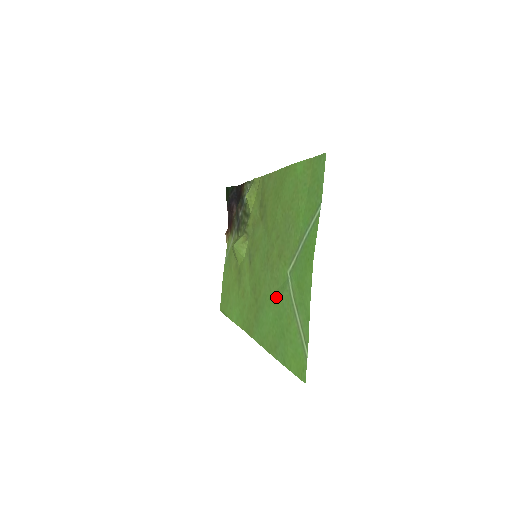
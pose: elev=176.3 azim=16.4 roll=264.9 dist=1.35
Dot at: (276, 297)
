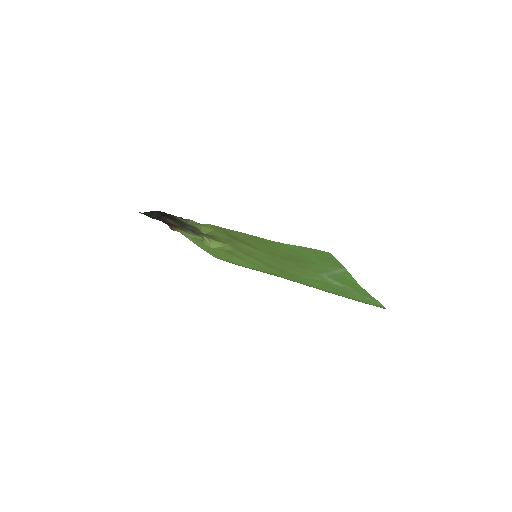
Dot at: (316, 280)
